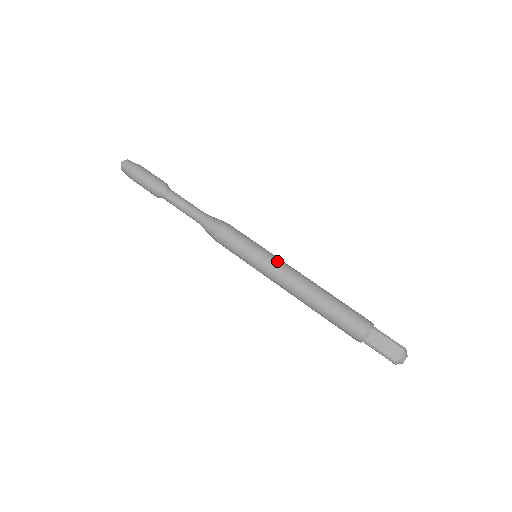
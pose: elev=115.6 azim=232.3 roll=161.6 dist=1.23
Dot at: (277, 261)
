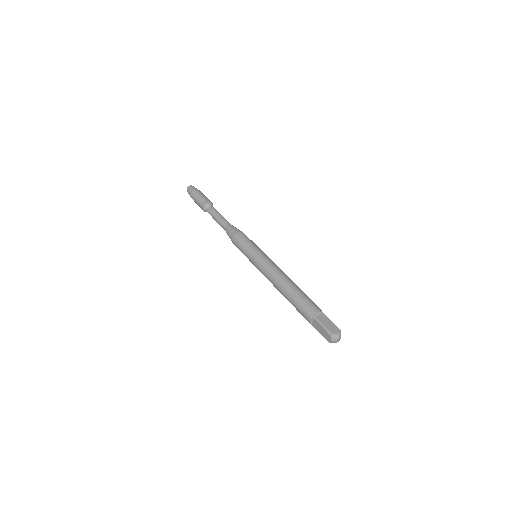
Dot at: occluded
